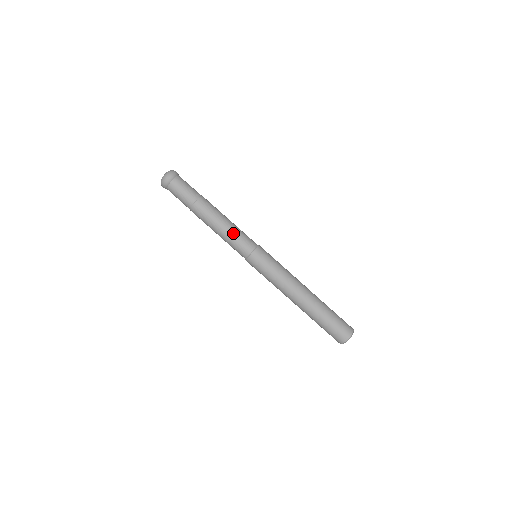
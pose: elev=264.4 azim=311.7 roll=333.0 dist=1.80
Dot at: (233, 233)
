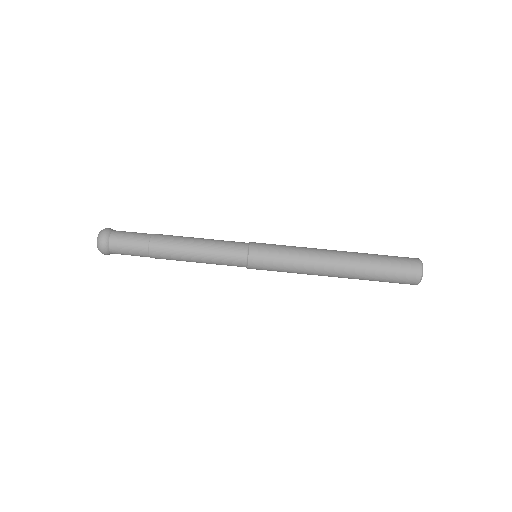
Dot at: (214, 243)
